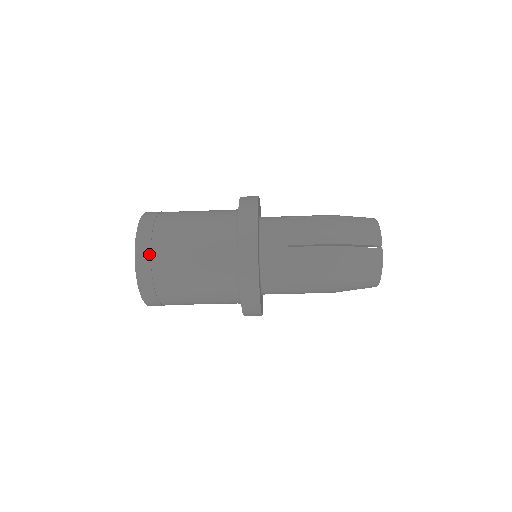
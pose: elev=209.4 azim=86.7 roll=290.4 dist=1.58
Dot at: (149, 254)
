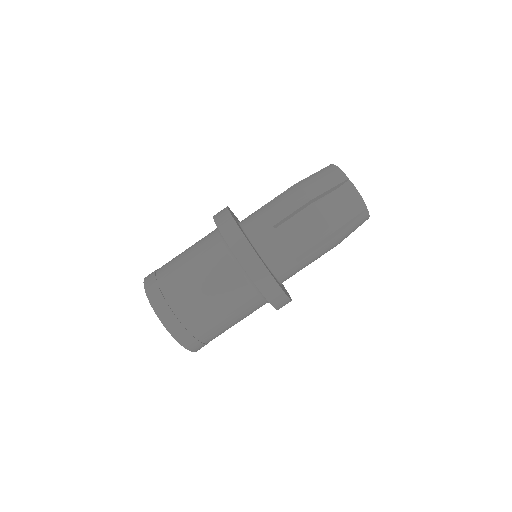
Dot at: (155, 272)
